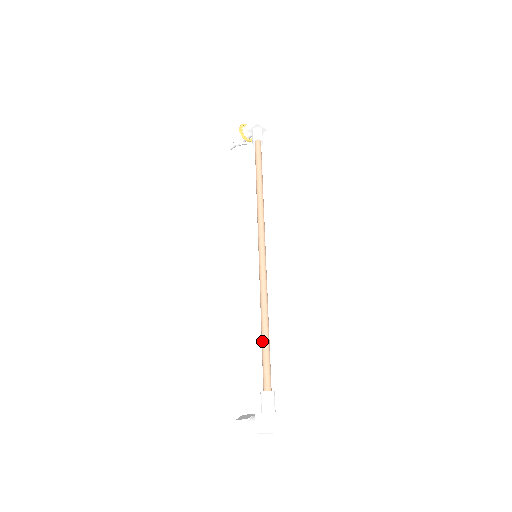
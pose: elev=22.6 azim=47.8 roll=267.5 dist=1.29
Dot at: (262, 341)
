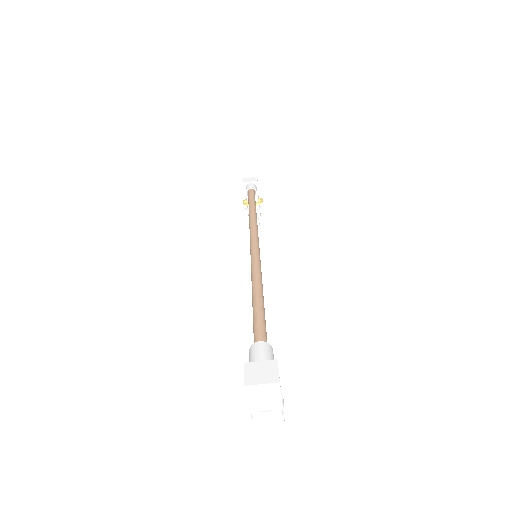
Dot at: occluded
